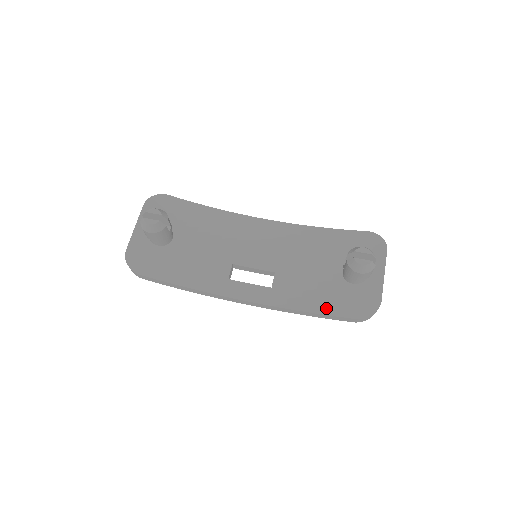
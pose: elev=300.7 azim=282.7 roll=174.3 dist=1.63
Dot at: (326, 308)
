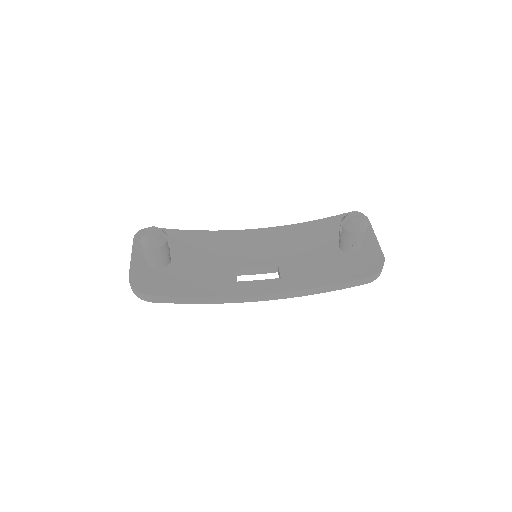
Dot at: (338, 278)
